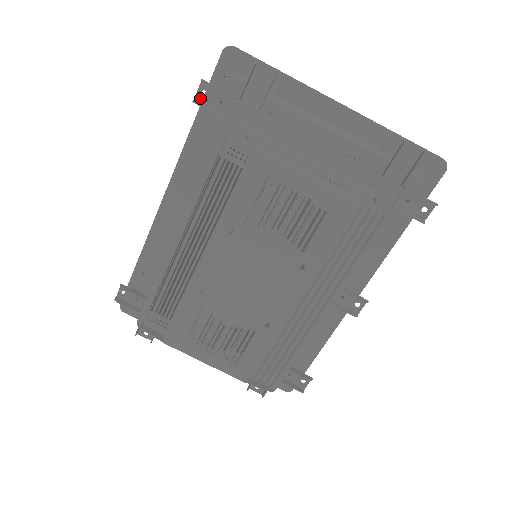
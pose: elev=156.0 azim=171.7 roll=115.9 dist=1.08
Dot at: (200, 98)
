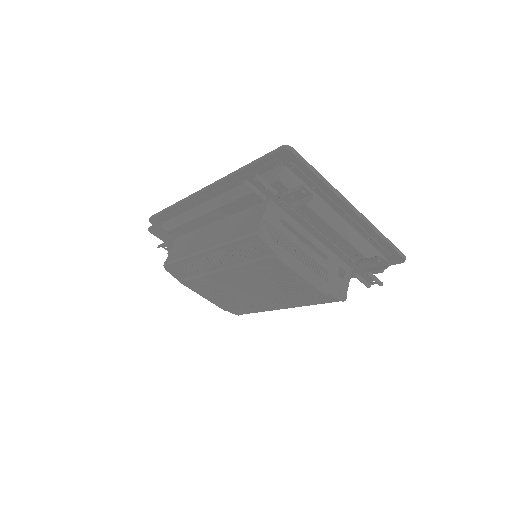
Dot at: (251, 180)
